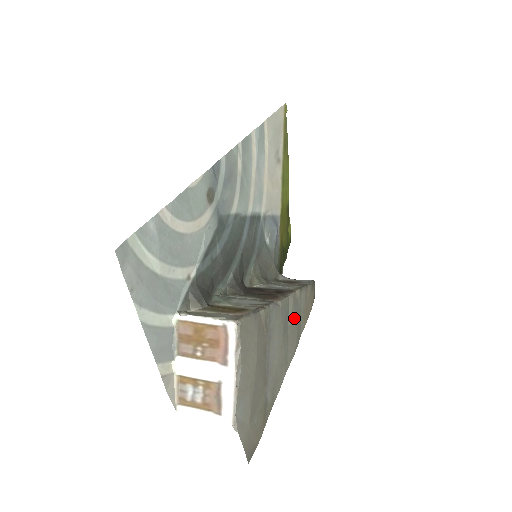
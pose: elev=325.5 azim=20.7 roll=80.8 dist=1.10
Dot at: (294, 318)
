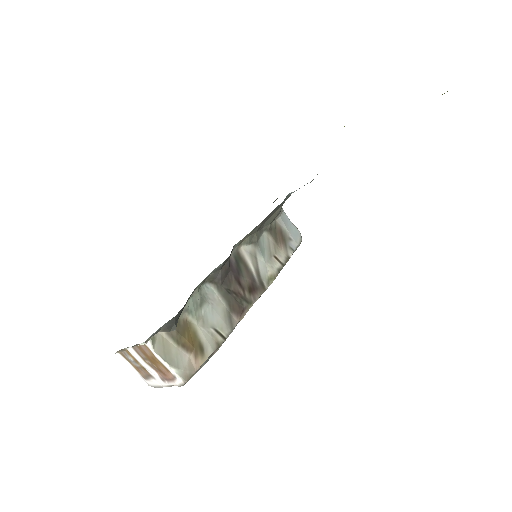
Dot at: occluded
